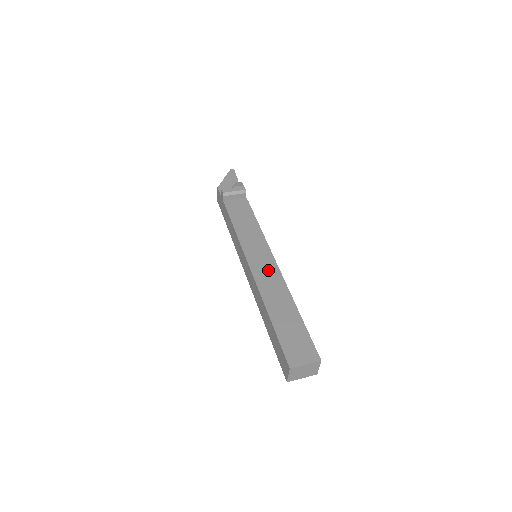
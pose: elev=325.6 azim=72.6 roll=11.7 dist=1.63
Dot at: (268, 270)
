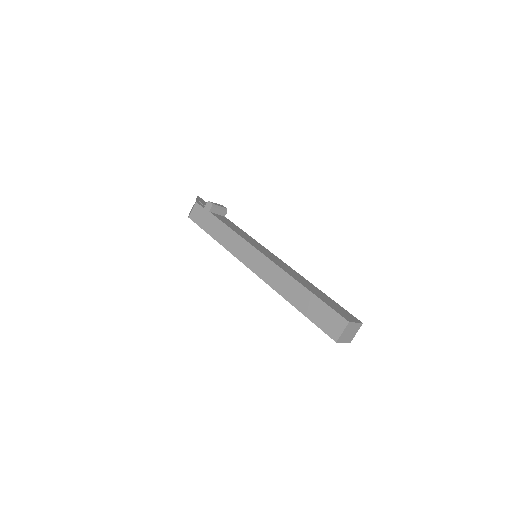
Dot at: (280, 262)
